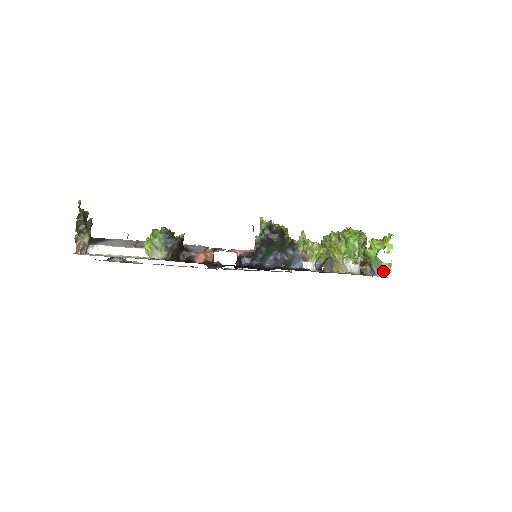
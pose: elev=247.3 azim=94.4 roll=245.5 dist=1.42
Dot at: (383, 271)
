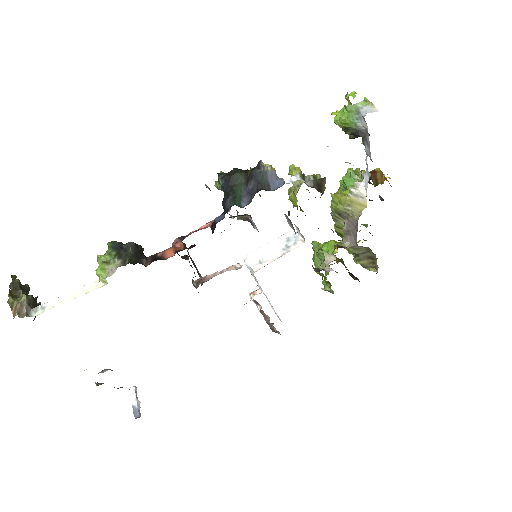
Dot at: (365, 110)
